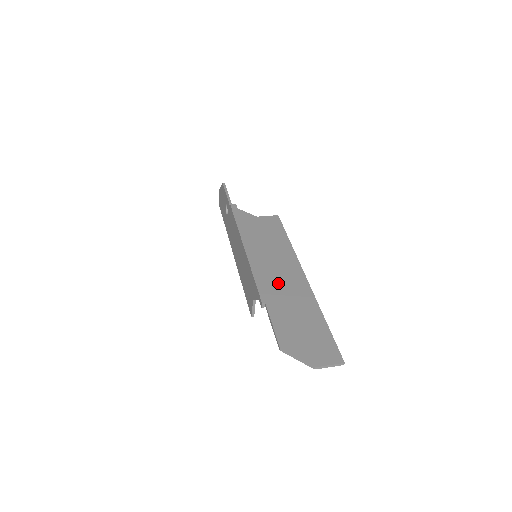
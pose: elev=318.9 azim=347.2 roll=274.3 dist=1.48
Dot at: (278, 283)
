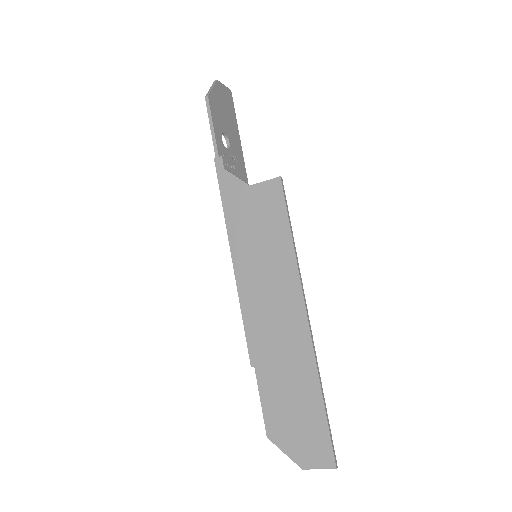
Dot at: (271, 332)
